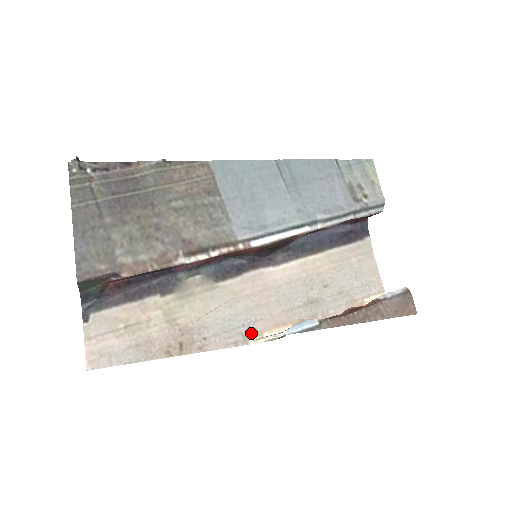
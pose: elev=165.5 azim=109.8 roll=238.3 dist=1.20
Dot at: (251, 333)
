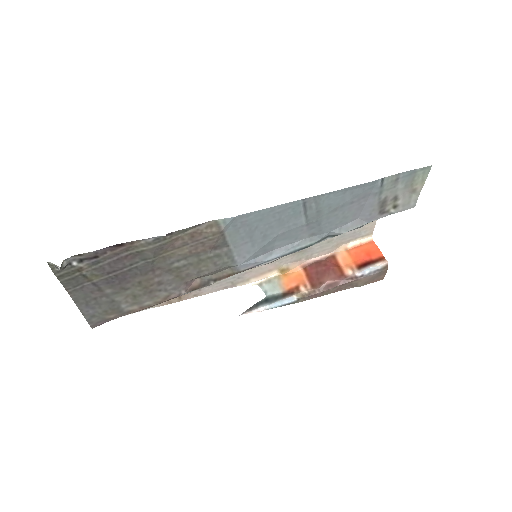
Dot at: (240, 281)
